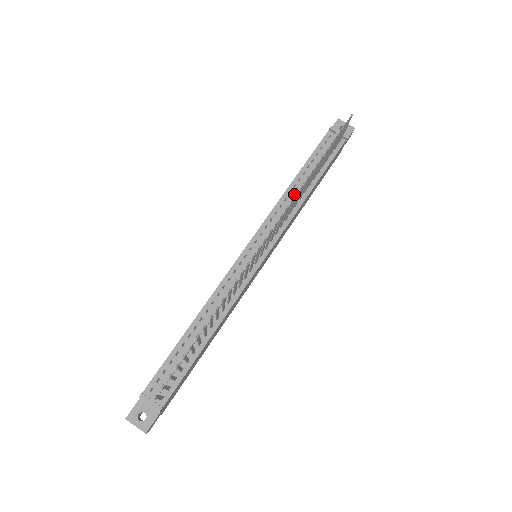
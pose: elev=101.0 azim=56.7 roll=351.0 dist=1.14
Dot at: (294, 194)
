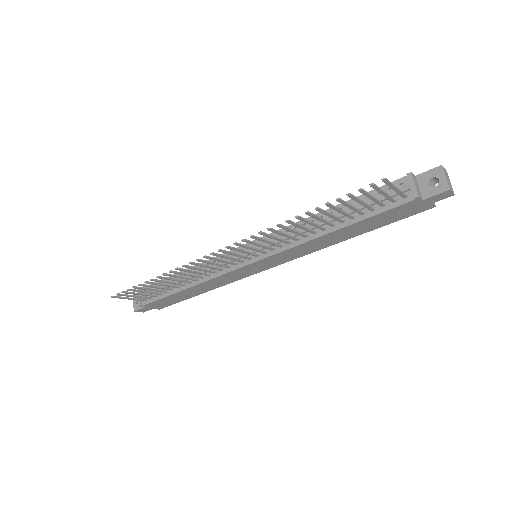
Dot at: occluded
